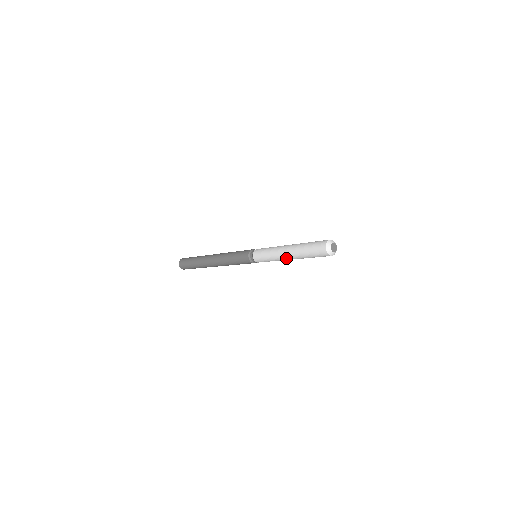
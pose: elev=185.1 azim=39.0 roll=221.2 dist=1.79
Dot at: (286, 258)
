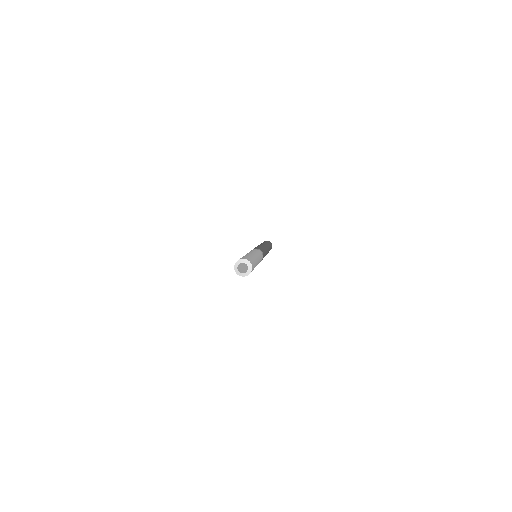
Dot at: occluded
